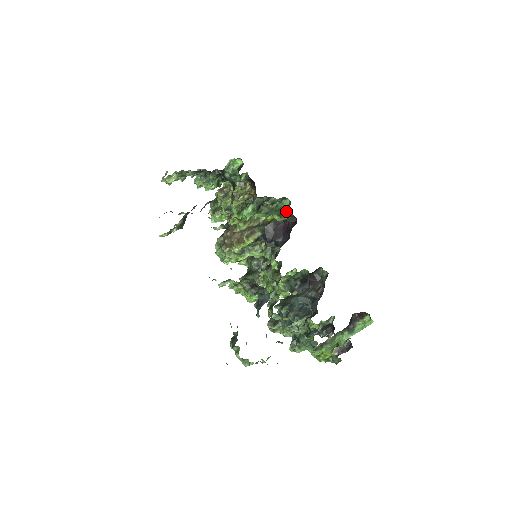
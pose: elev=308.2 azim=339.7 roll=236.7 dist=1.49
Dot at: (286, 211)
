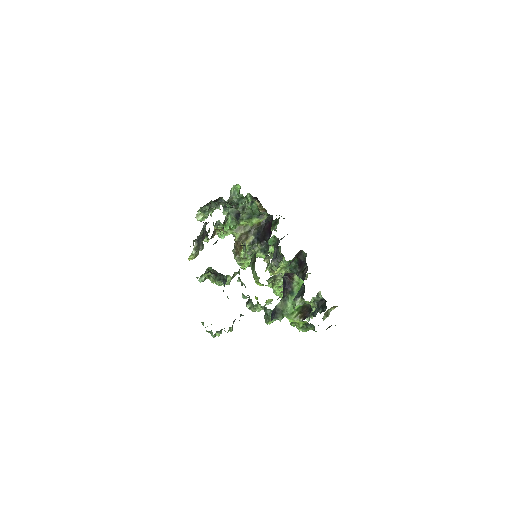
Dot at: (260, 212)
